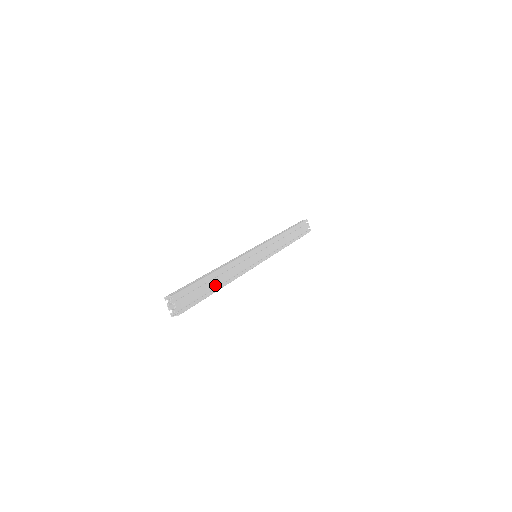
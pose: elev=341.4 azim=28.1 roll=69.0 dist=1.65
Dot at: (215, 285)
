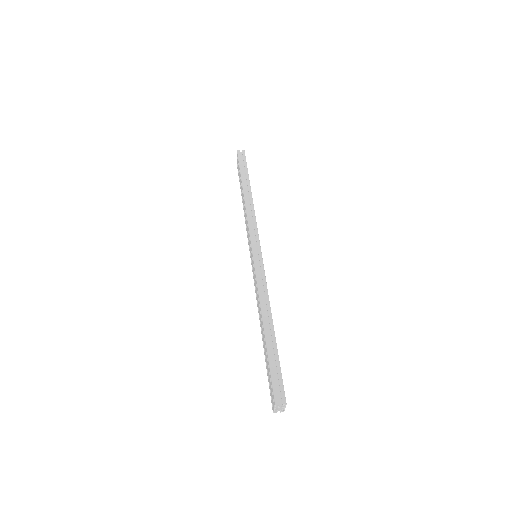
Dot at: occluded
